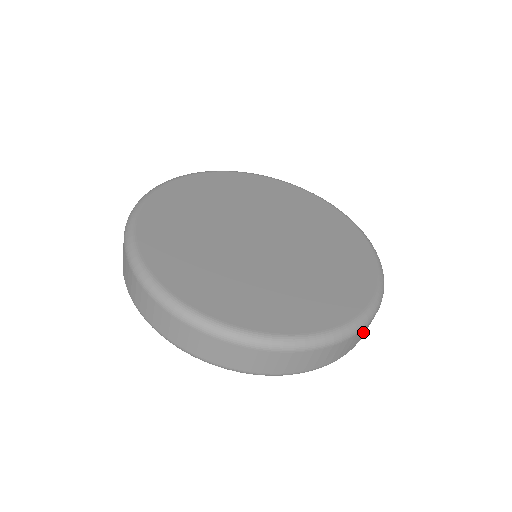
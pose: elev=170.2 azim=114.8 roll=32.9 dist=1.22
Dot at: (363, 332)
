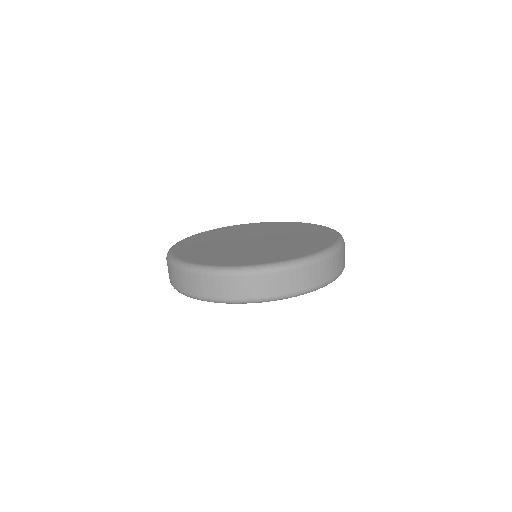
Dot at: (321, 270)
